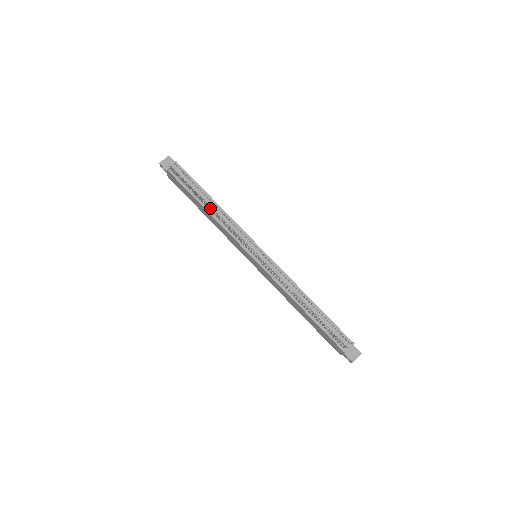
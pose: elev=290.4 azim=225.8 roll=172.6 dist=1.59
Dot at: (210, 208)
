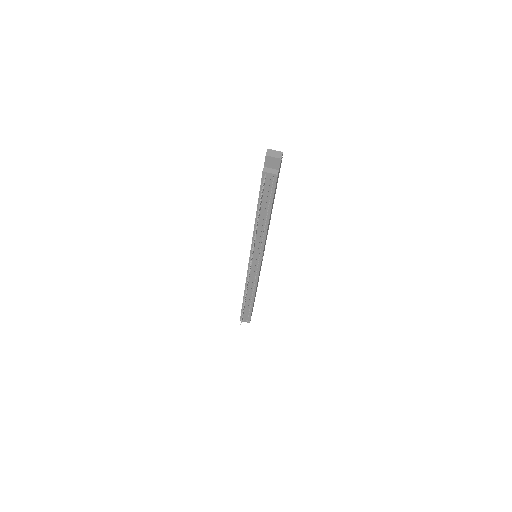
Dot at: (260, 220)
